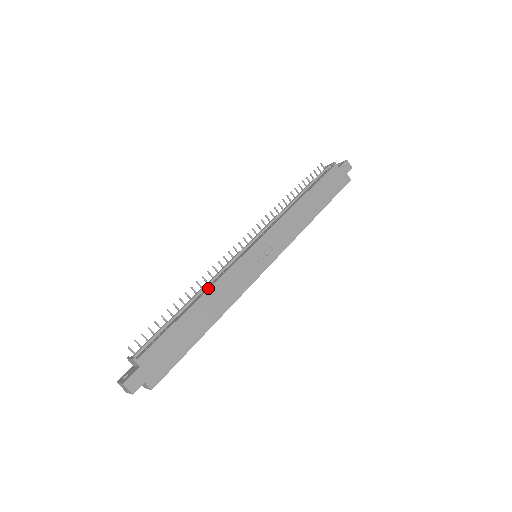
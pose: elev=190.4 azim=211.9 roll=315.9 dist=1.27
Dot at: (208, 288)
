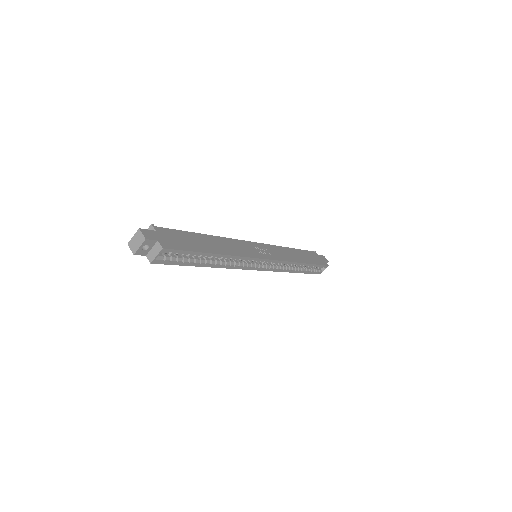
Dot at: (218, 237)
